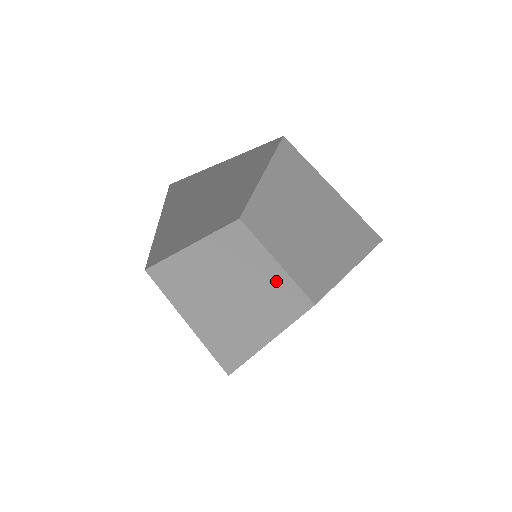
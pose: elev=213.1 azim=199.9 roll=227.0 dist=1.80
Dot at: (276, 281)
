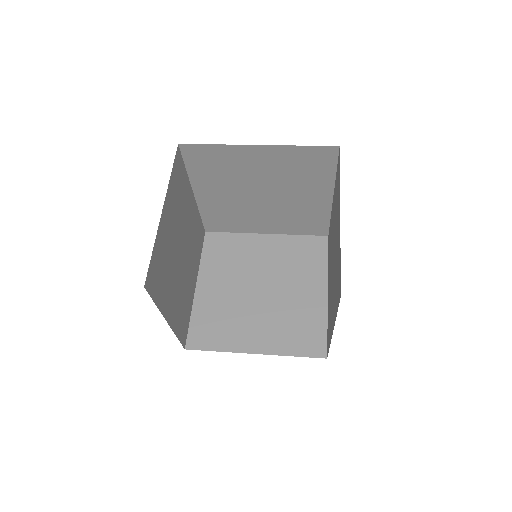
Dot at: (283, 250)
